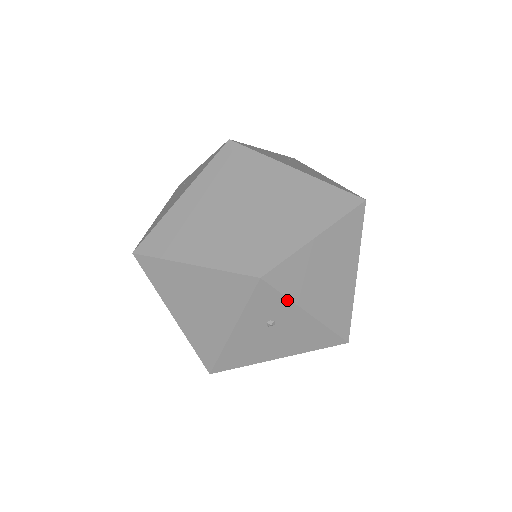
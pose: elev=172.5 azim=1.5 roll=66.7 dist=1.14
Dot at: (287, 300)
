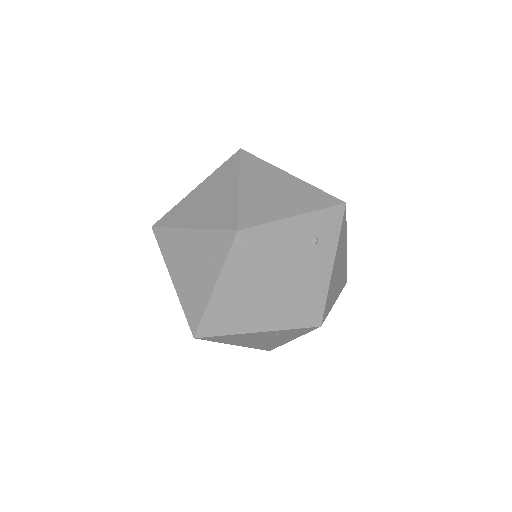
Dot at: (338, 236)
